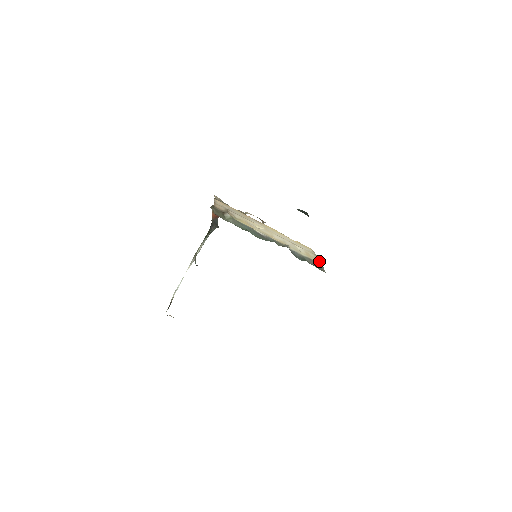
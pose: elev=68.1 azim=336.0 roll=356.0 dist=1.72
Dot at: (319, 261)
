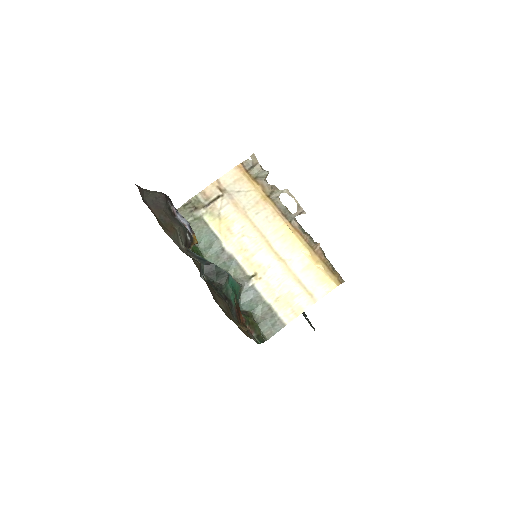
Dot at: (292, 316)
